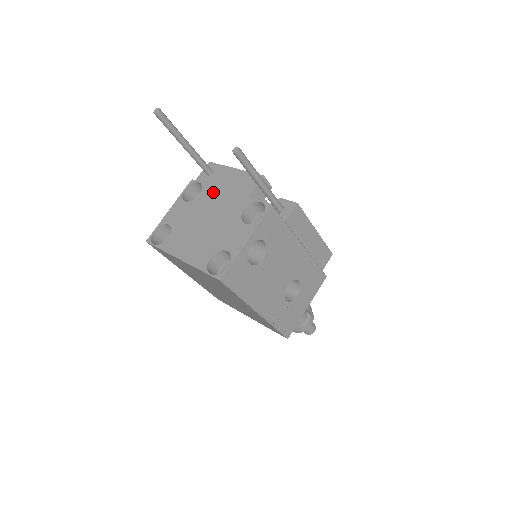
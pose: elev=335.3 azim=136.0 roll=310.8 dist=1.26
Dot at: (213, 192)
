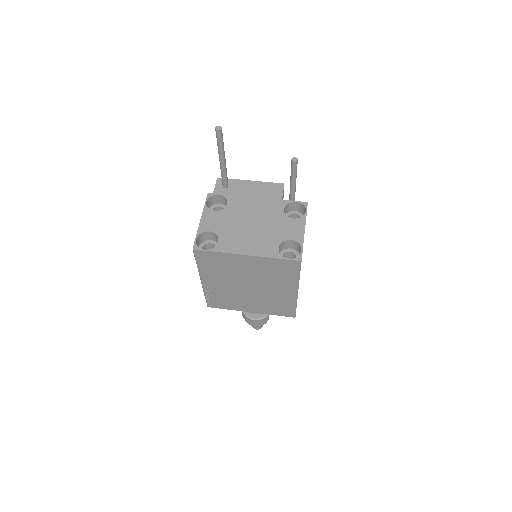
Dot at: (242, 200)
